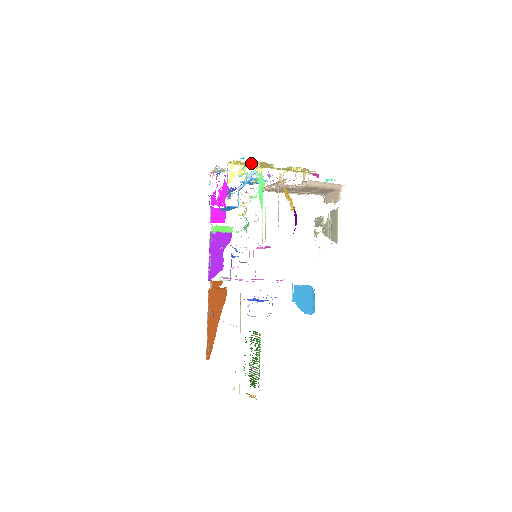
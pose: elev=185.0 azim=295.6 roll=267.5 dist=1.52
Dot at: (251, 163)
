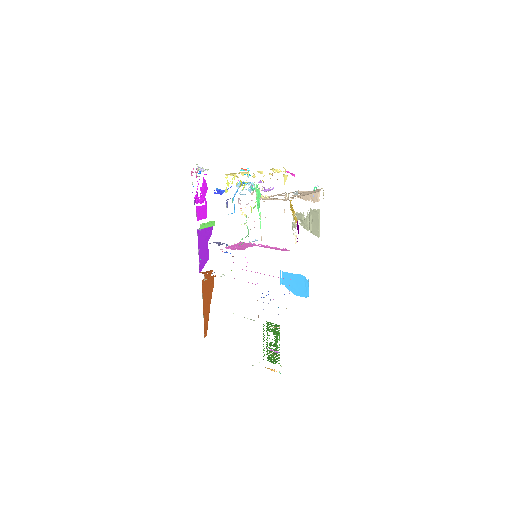
Dot at: occluded
